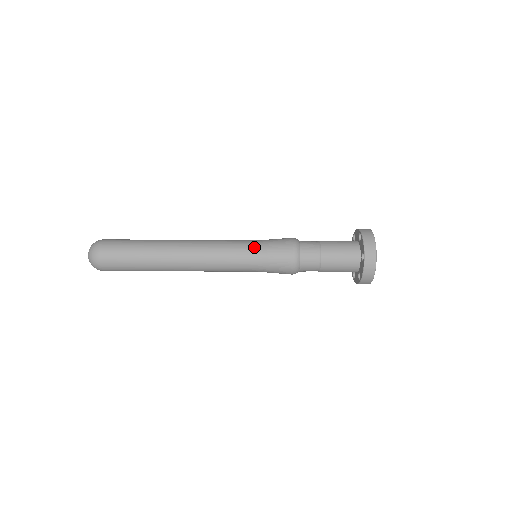
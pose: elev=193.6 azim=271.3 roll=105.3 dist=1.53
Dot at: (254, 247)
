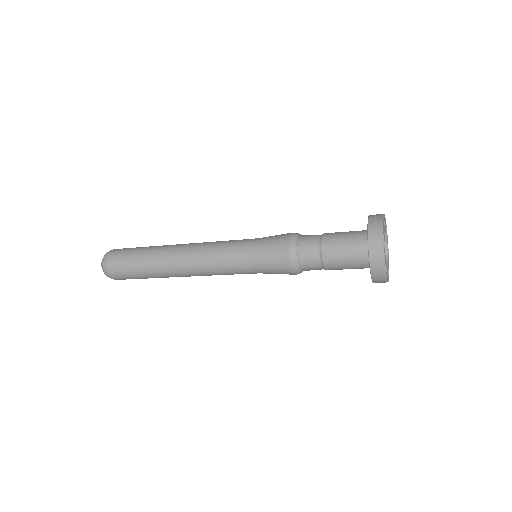
Dot at: (248, 244)
